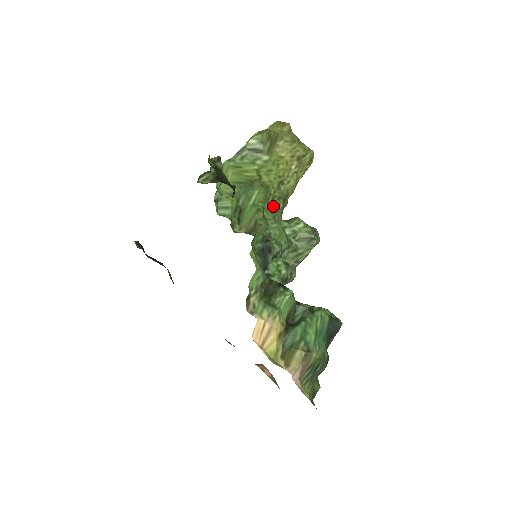
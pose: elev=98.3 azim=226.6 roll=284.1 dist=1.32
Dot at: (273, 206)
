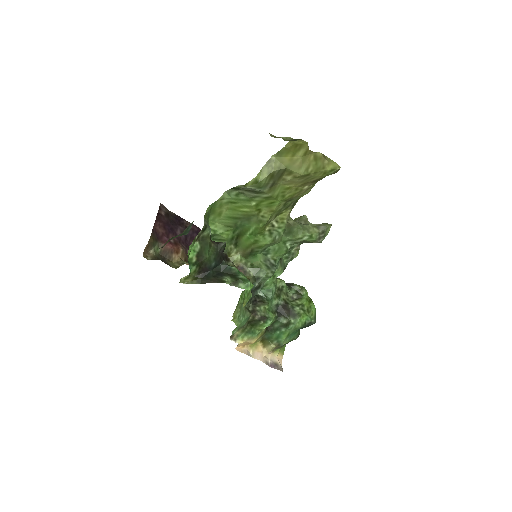
Dot at: (276, 223)
